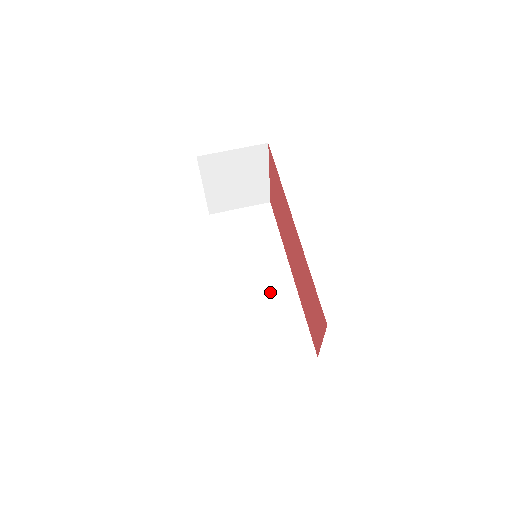
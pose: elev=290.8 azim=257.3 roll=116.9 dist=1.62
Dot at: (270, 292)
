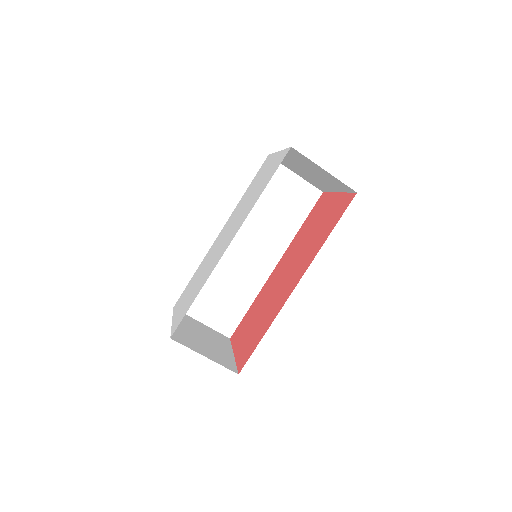
Dot at: (246, 268)
